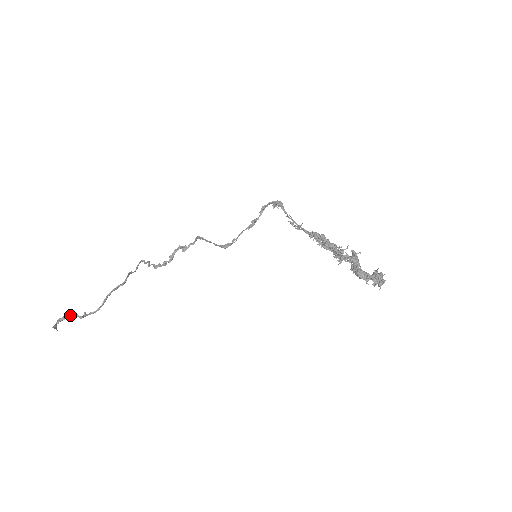
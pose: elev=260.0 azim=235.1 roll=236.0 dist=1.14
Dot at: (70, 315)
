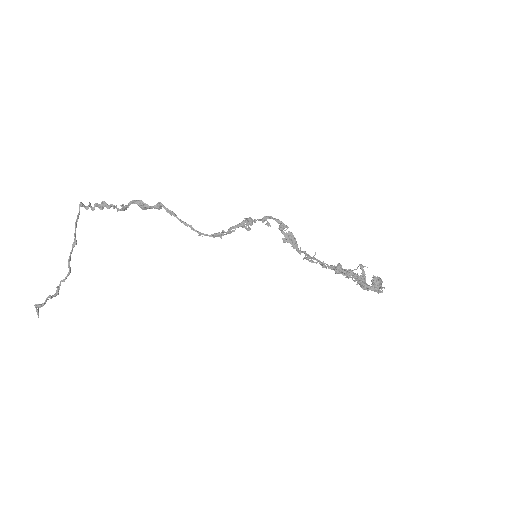
Dot at: (46, 300)
